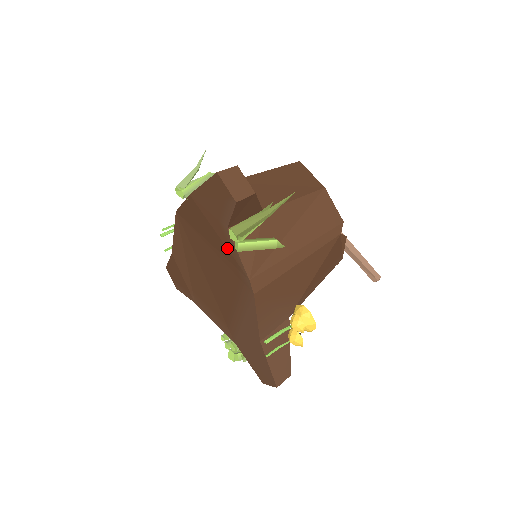
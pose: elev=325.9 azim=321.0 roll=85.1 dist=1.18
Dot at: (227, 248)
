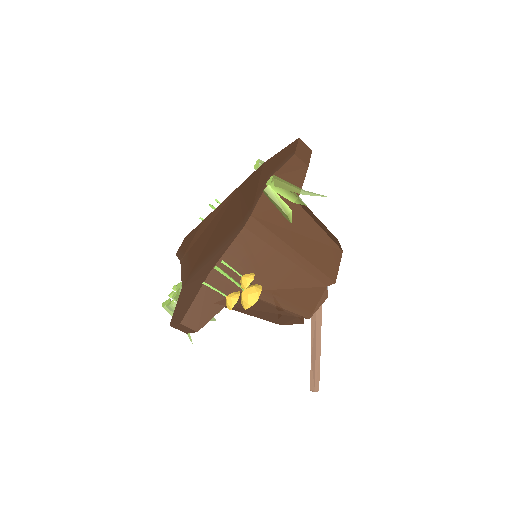
Dot at: (256, 194)
